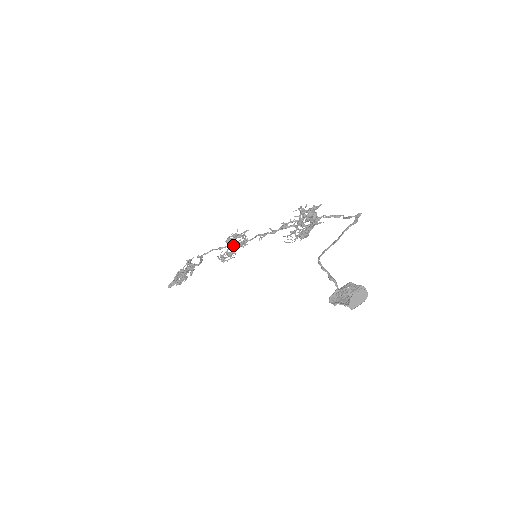
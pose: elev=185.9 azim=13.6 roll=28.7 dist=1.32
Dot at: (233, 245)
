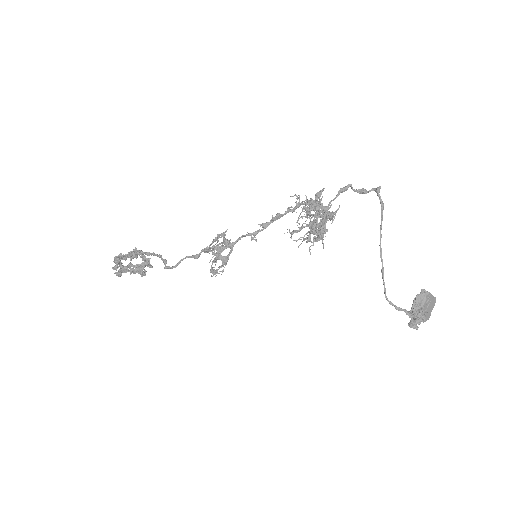
Dot at: (221, 258)
